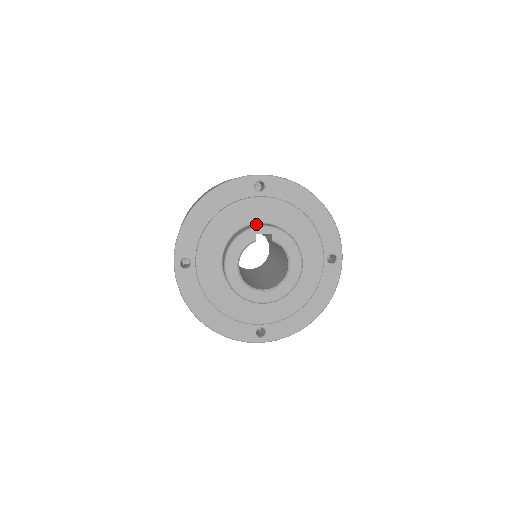
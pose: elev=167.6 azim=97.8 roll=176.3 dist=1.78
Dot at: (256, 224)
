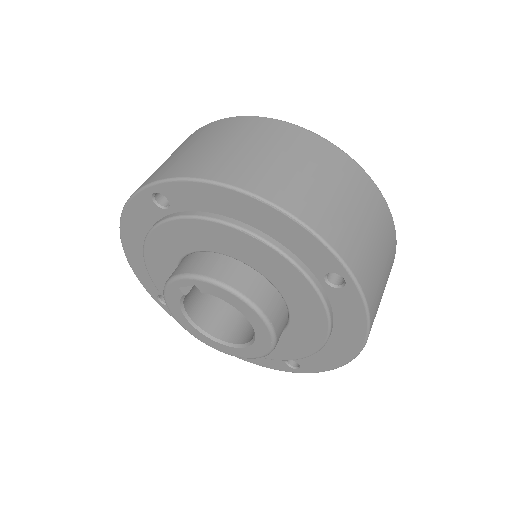
Dot at: (186, 259)
